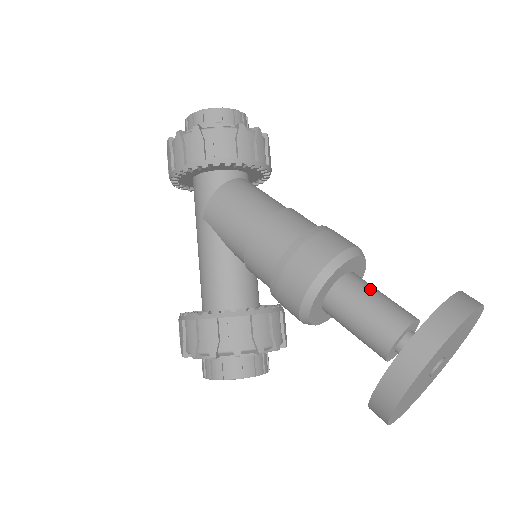
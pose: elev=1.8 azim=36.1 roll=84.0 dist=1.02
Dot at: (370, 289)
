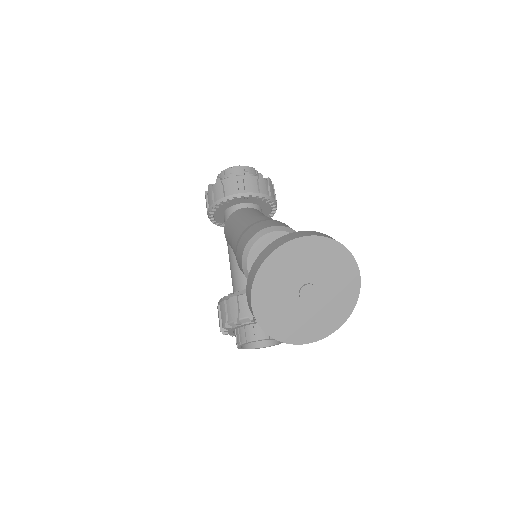
Dot at: occluded
